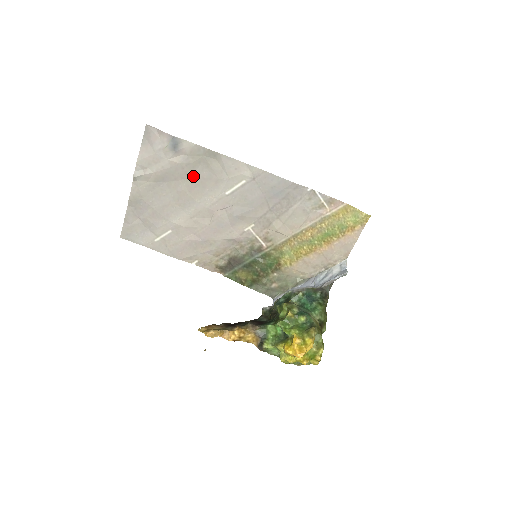
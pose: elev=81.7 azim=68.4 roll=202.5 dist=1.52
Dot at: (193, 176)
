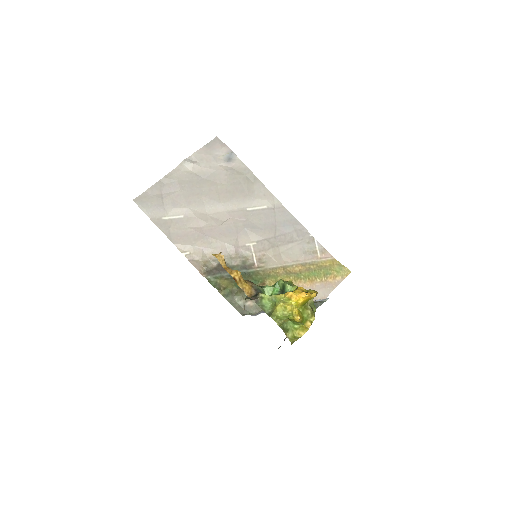
Dot at: (229, 184)
